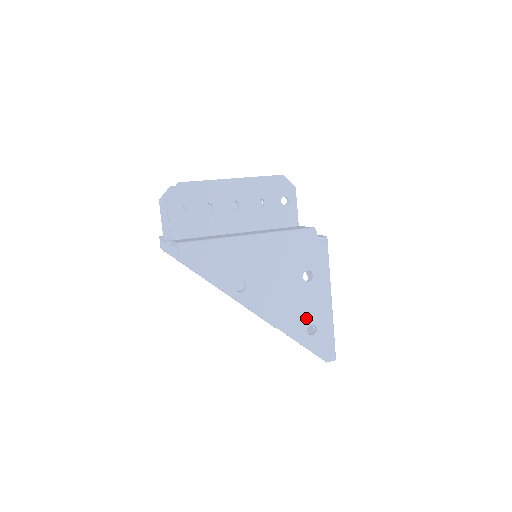
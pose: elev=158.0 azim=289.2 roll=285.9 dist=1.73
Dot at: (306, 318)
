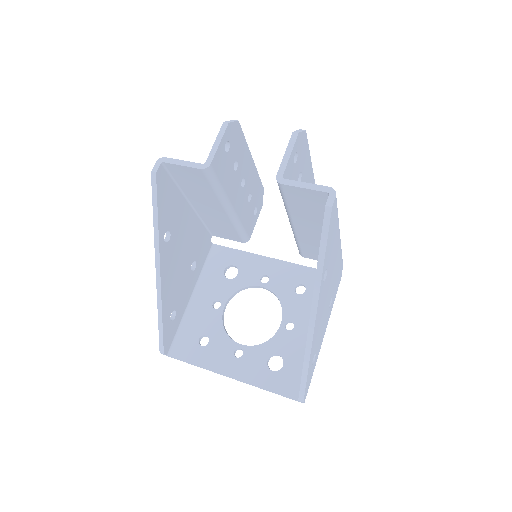
Dot at: (317, 344)
